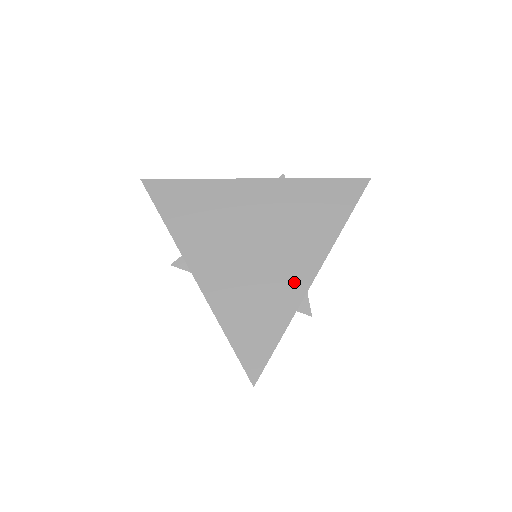
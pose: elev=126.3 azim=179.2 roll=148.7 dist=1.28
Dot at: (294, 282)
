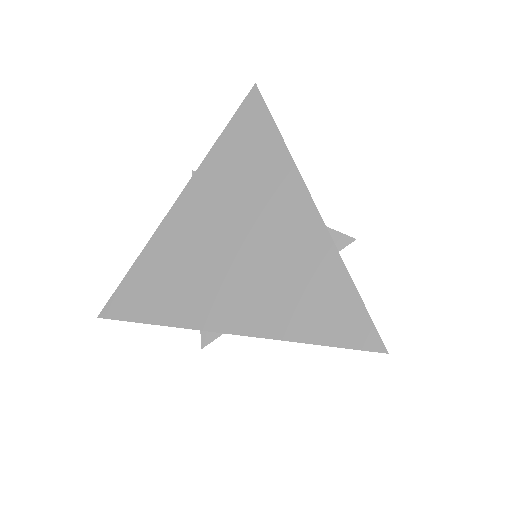
Dot at: (305, 232)
